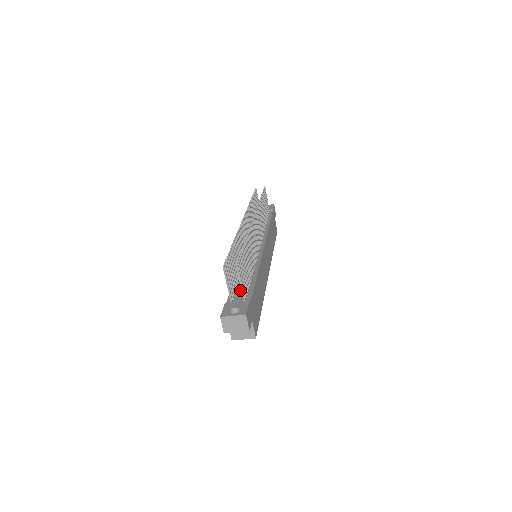
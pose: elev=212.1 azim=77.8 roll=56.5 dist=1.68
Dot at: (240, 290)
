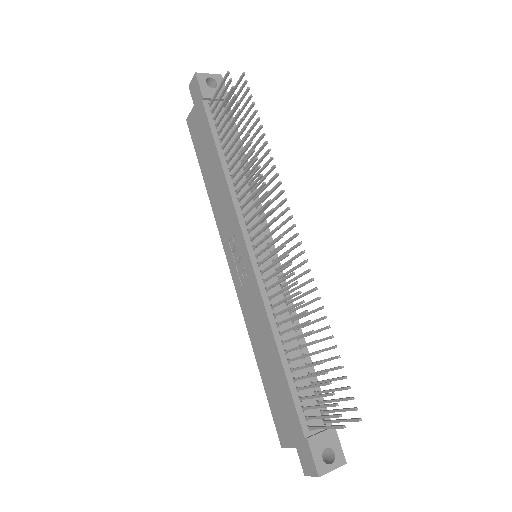
Dot at: (305, 393)
